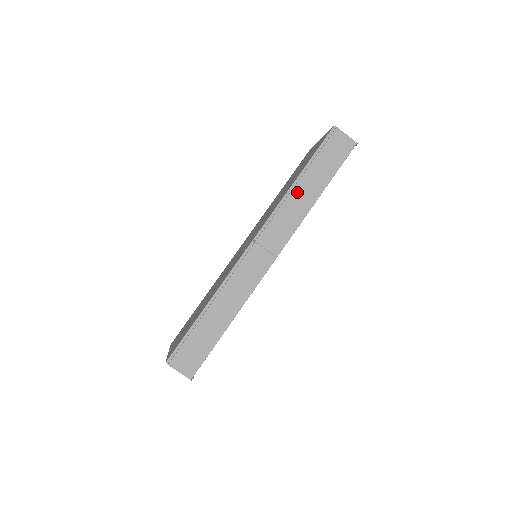
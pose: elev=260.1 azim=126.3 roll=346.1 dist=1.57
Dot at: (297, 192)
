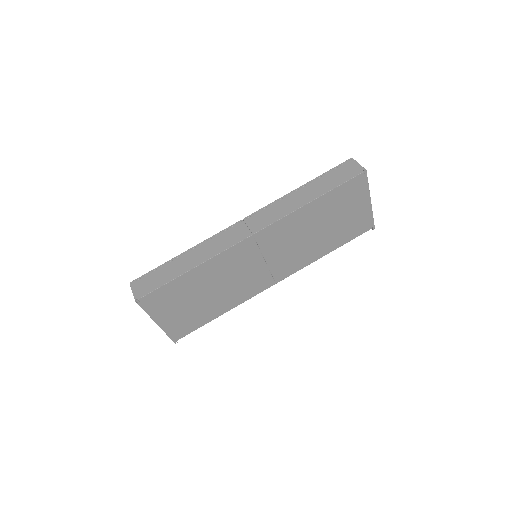
Dot at: (296, 195)
